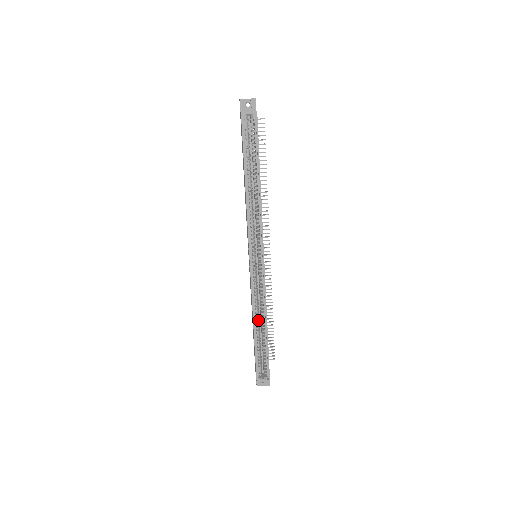
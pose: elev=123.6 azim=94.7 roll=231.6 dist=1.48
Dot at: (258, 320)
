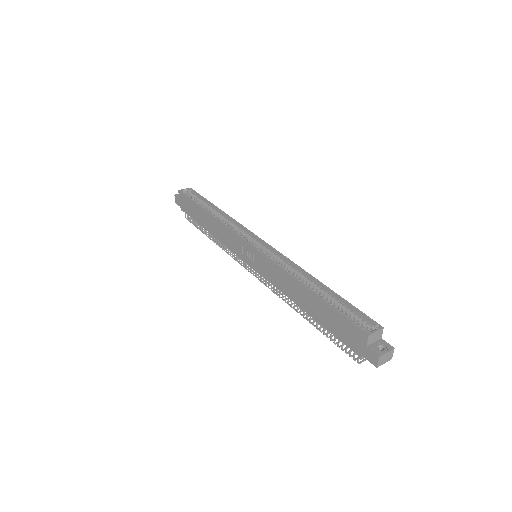
Dot at: (302, 282)
